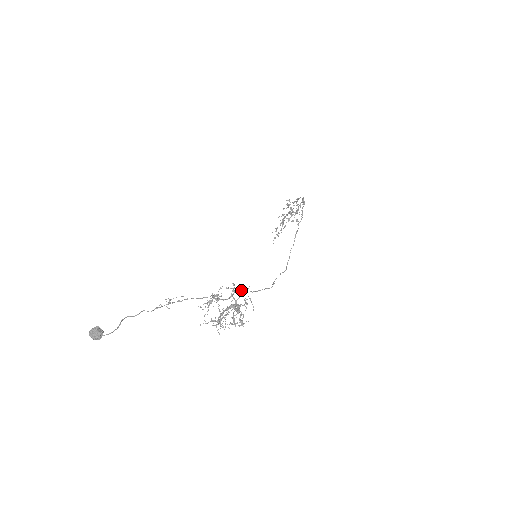
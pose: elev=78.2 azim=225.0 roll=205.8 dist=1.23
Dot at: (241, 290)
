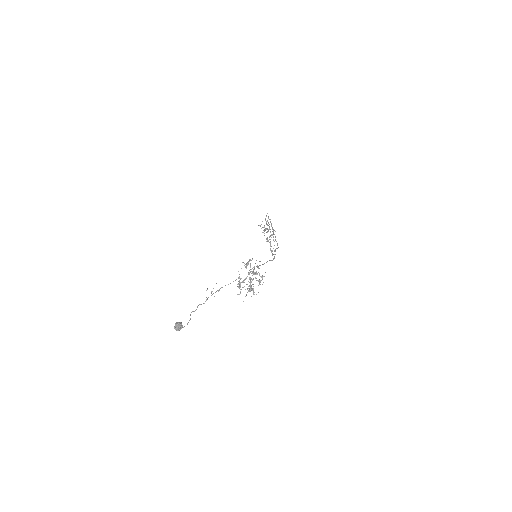
Dot at: occluded
